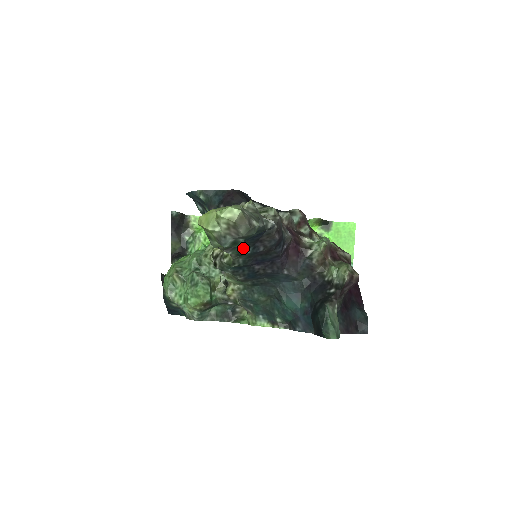
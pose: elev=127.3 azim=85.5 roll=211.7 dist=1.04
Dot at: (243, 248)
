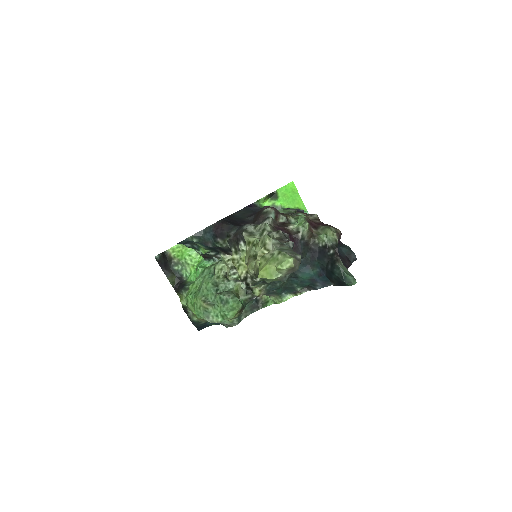
Dot at: occluded
